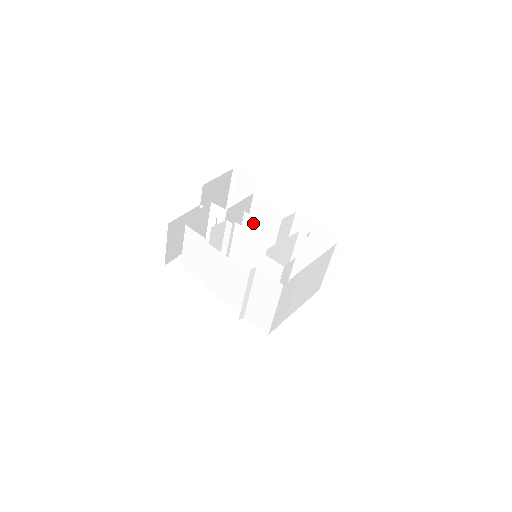
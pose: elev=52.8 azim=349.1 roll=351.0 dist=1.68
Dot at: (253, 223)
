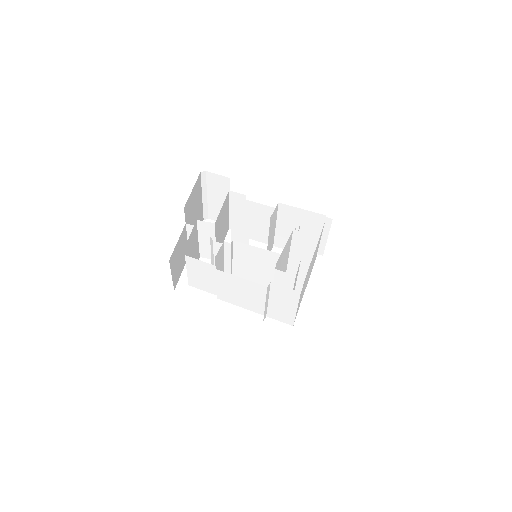
Dot at: (243, 227)
